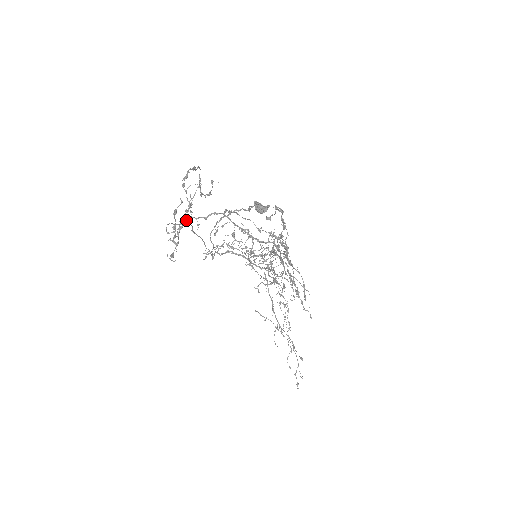
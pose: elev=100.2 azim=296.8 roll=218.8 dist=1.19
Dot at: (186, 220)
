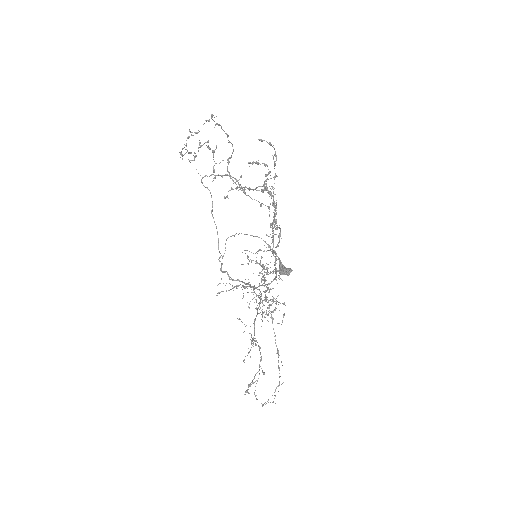
Dot at: occluded
